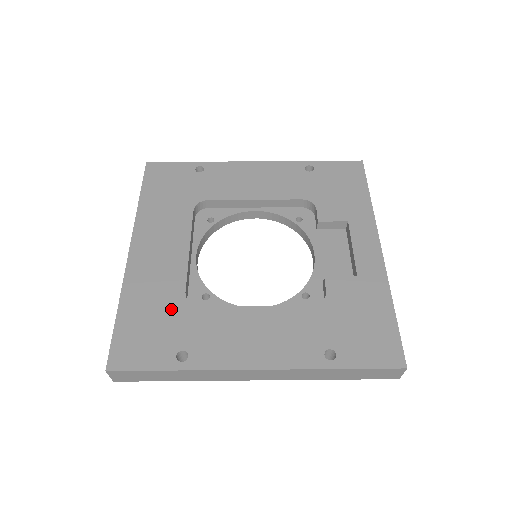
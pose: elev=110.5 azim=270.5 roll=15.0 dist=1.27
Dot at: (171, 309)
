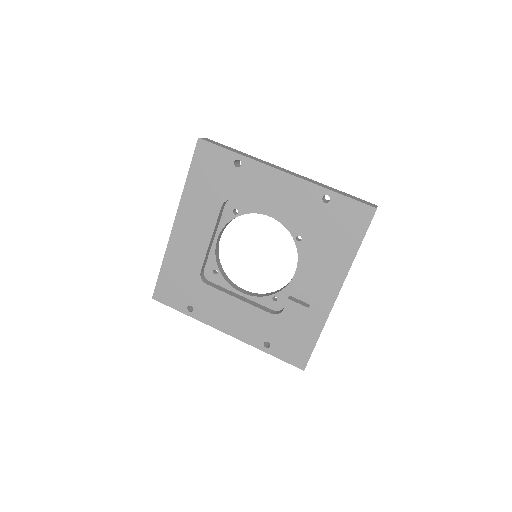
Dot at: (190, 278)
